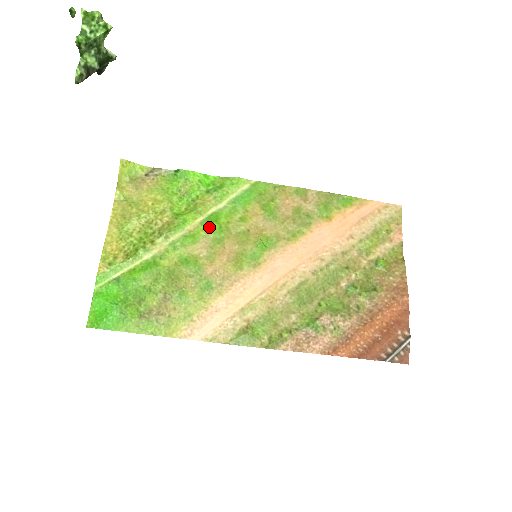
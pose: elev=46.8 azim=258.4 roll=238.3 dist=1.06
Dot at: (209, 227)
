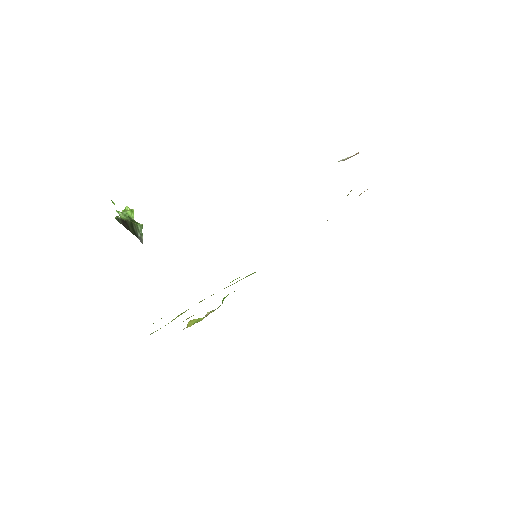
Dot at: occluded
